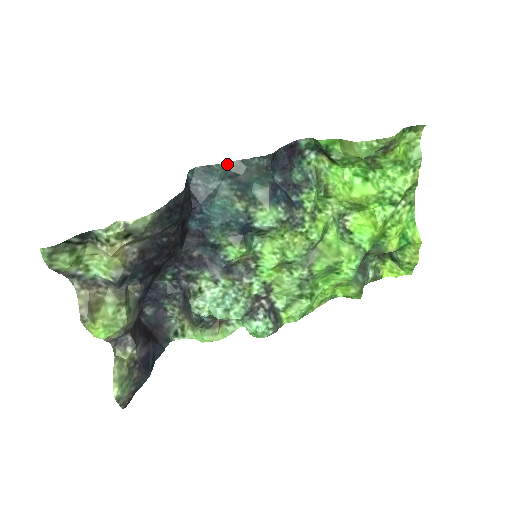
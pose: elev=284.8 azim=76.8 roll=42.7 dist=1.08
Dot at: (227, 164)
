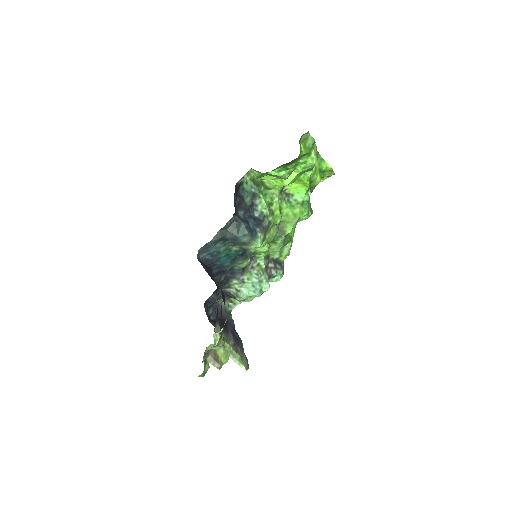
Dot at: (215, 237)
